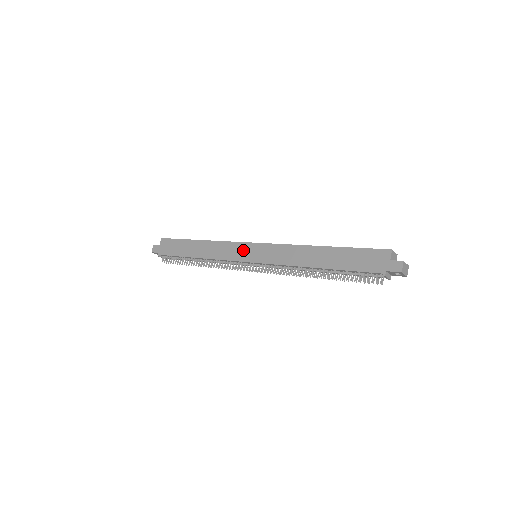
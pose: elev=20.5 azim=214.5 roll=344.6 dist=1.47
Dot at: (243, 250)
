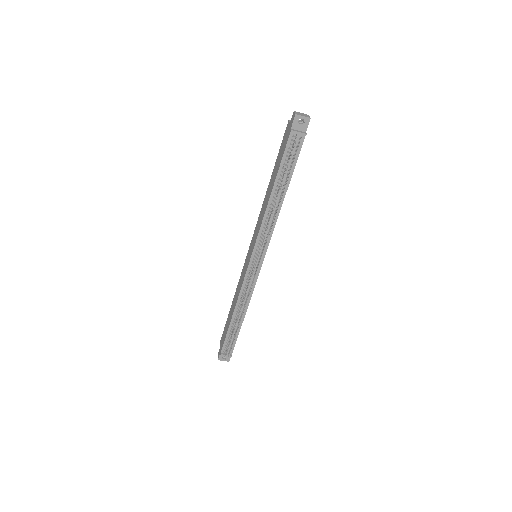
Dot at: (246, 262)
